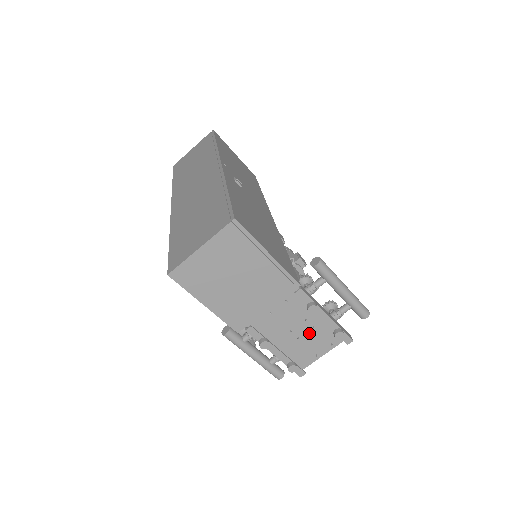
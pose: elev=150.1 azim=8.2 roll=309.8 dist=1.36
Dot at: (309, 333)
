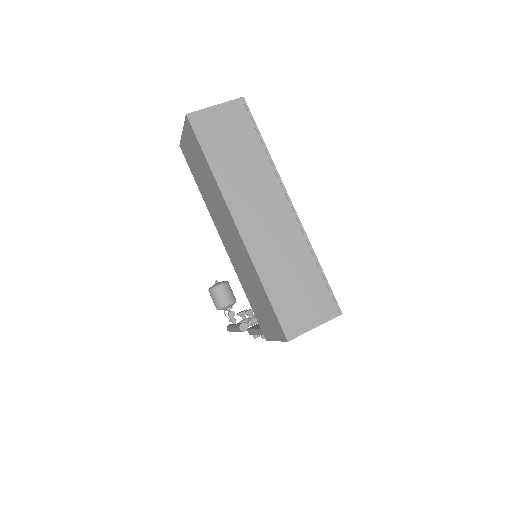
Dot at: occluded
